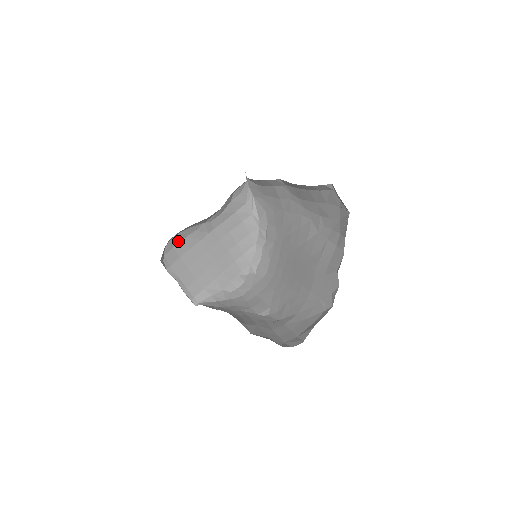
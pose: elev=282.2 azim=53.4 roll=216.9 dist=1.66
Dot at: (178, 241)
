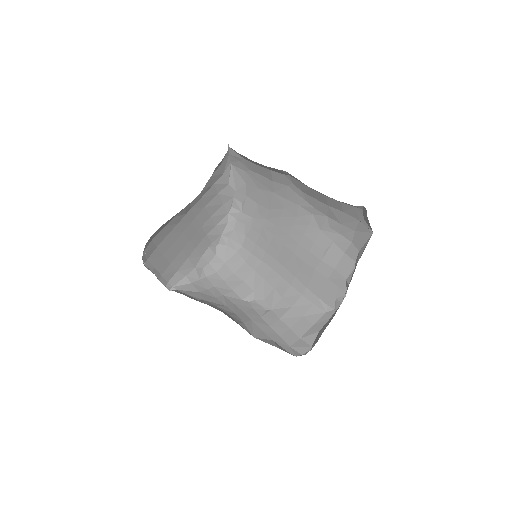
Dot at: (157, 232)
